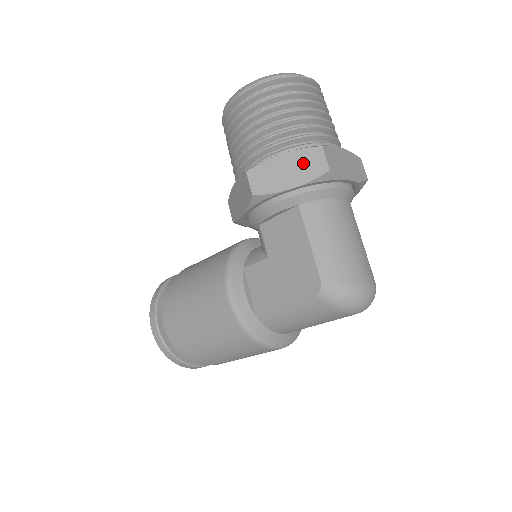
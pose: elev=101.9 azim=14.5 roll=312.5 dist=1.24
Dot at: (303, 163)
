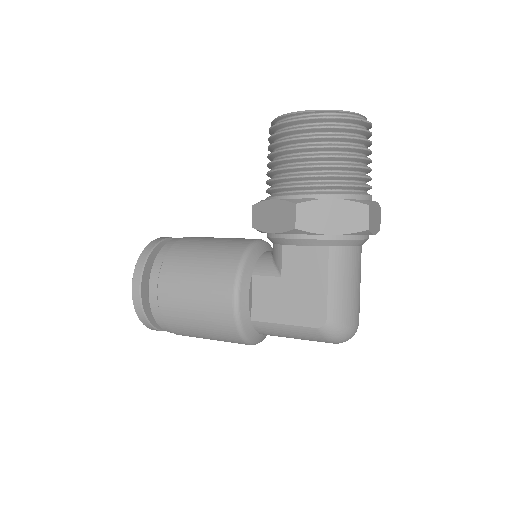
Dot at: (348, 215)
